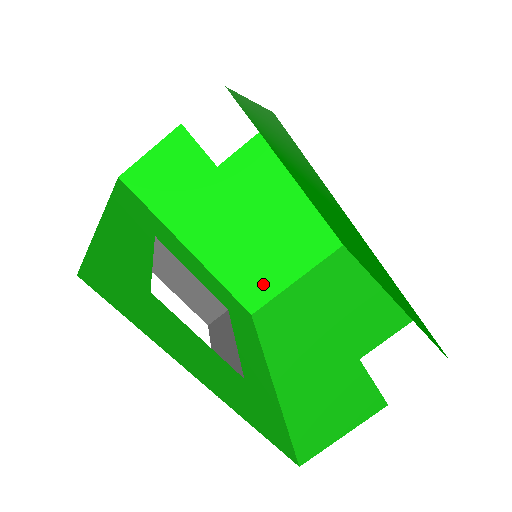
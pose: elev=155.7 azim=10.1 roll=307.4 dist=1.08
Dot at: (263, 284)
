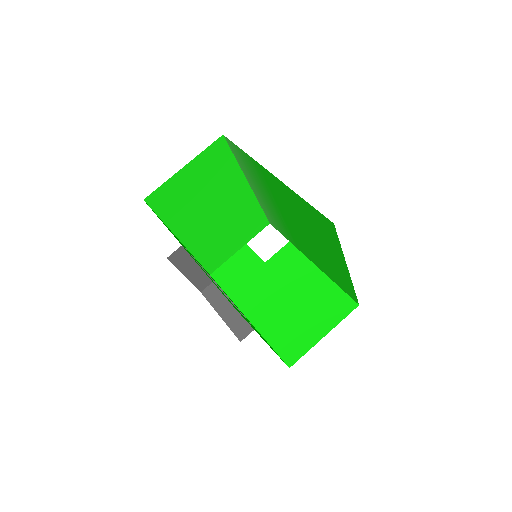
Dot at: (298, 340)
